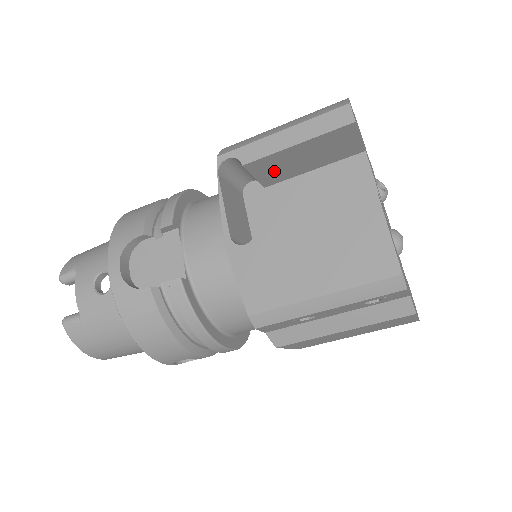
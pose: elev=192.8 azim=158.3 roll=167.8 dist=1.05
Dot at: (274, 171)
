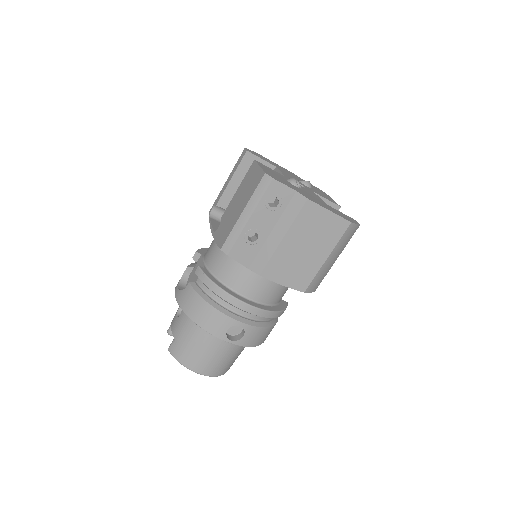
Dot at: occluded
